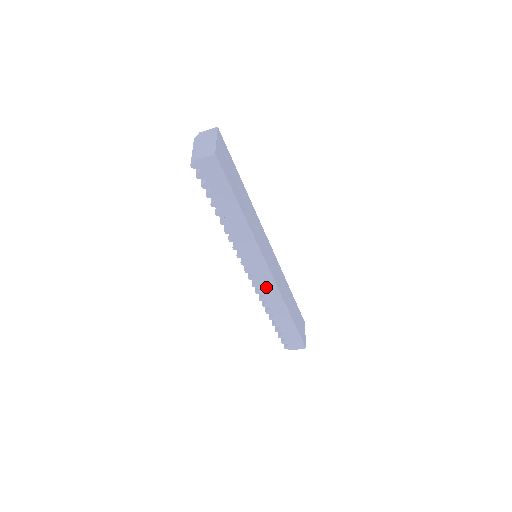
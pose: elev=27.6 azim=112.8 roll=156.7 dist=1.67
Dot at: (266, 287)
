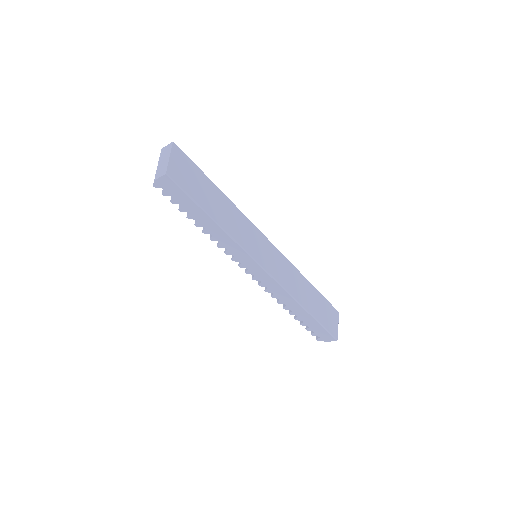
Dot at: (271, 286)
